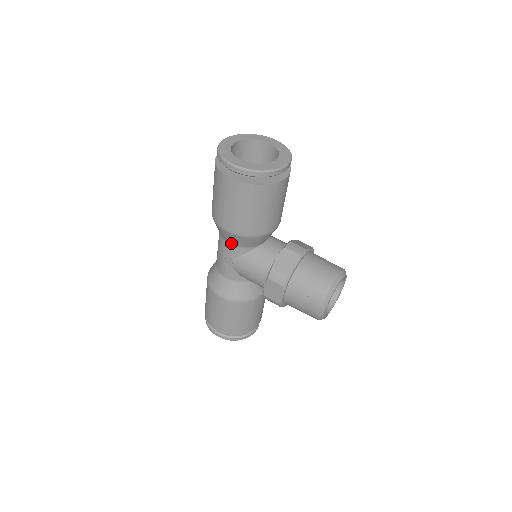
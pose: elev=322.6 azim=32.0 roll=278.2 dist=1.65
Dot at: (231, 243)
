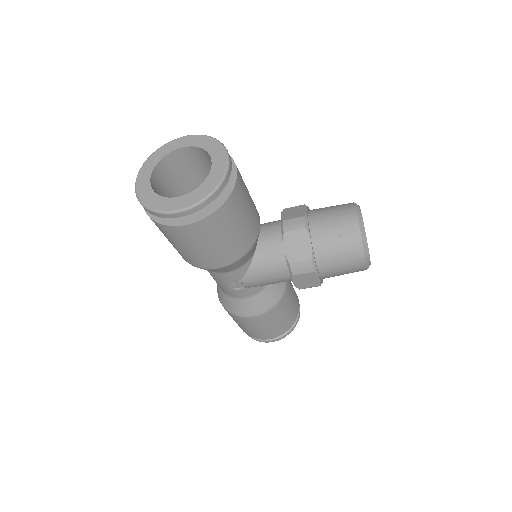
Dot at: (228, 271)
